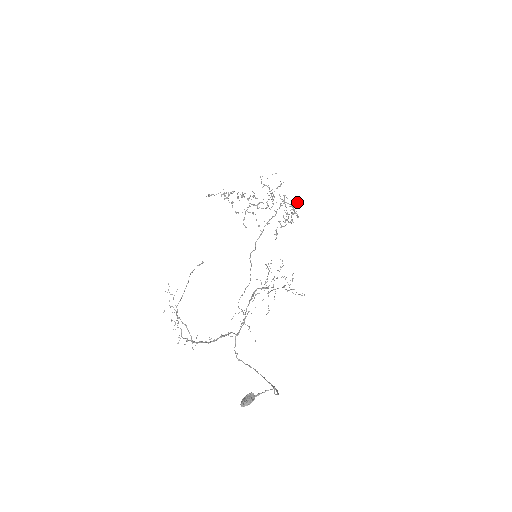
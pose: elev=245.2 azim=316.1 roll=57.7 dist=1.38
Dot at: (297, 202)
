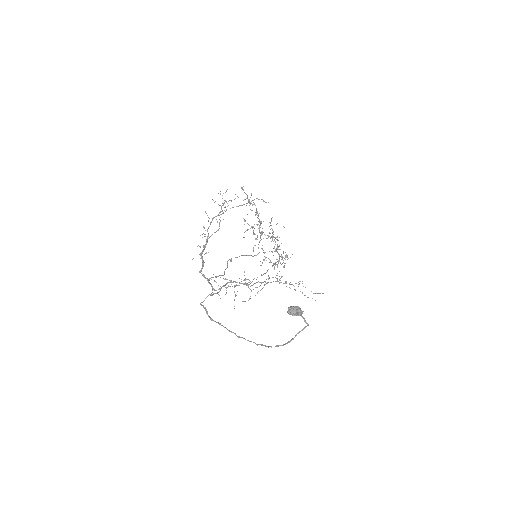
Dot at: occluded
